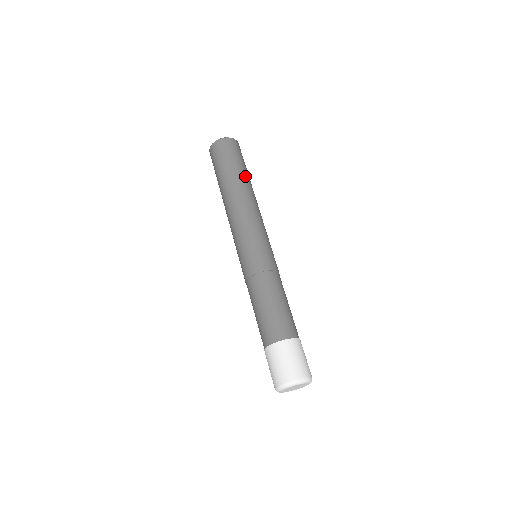
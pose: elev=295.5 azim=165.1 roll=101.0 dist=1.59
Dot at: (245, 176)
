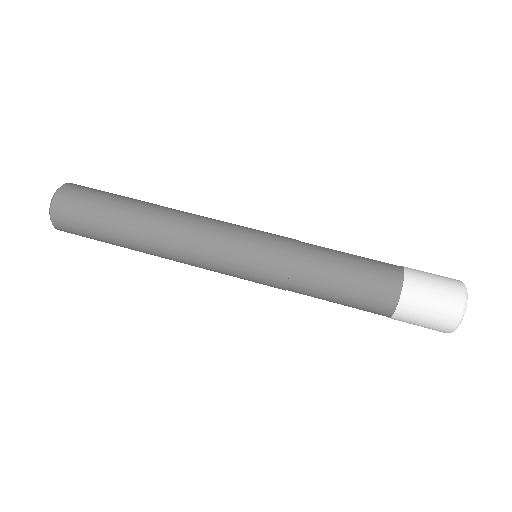
Dot at: (135, 202)
